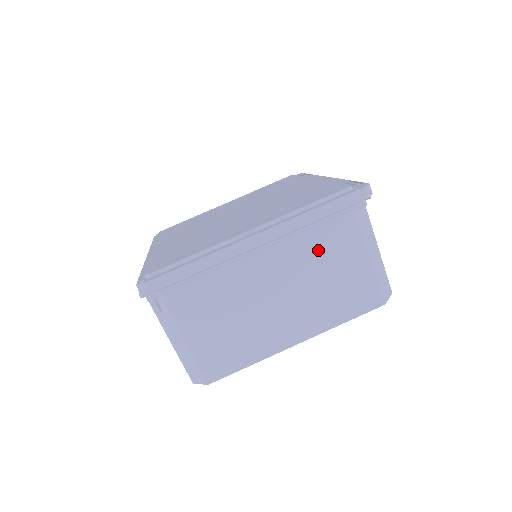
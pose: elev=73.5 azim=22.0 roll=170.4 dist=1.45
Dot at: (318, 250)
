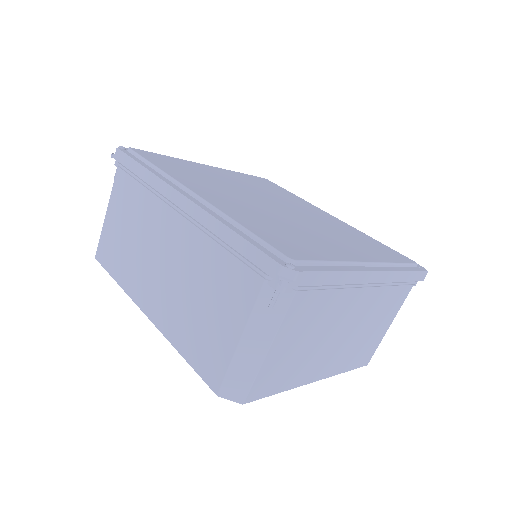
Dot at: (383, 305)
